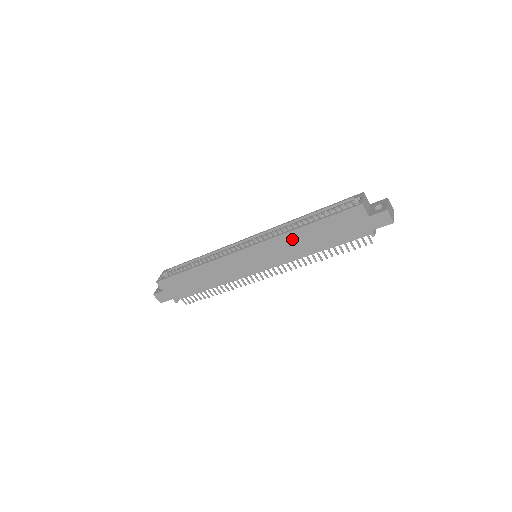
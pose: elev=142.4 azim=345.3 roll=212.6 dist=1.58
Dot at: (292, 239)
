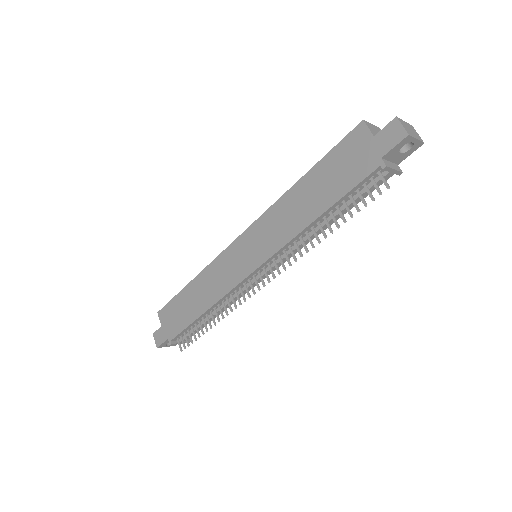
Dot at: (287, 205)
